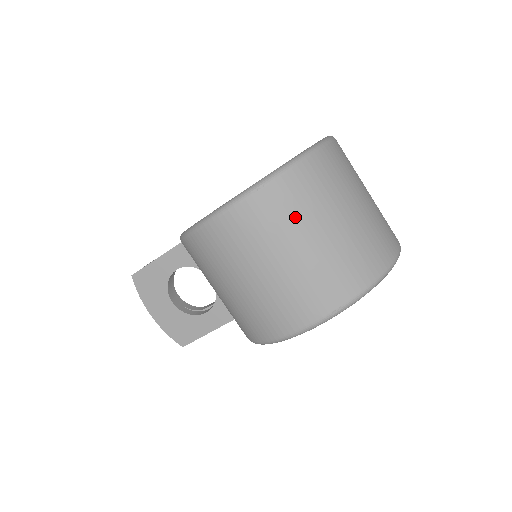
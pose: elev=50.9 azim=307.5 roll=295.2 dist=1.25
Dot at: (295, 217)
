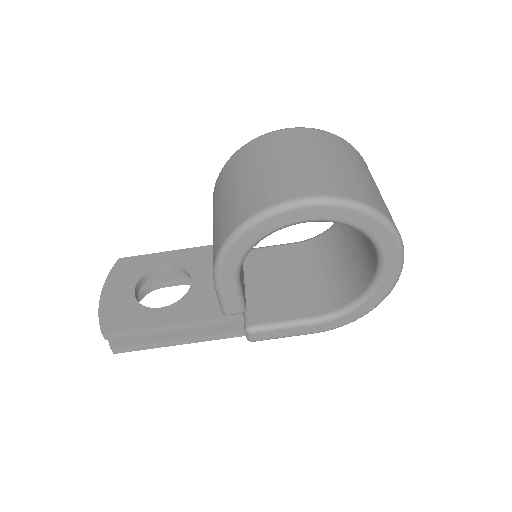
Dot at: (333, 149)
